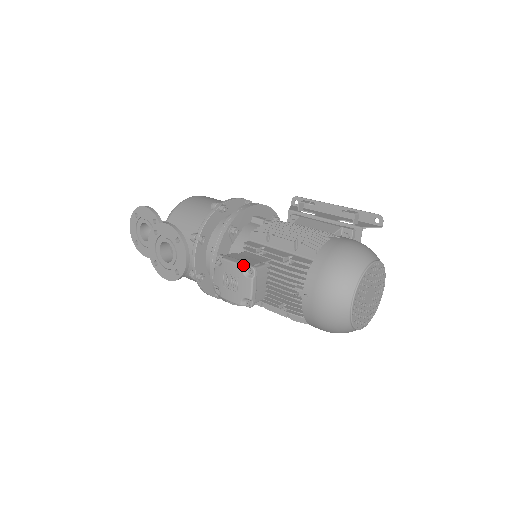
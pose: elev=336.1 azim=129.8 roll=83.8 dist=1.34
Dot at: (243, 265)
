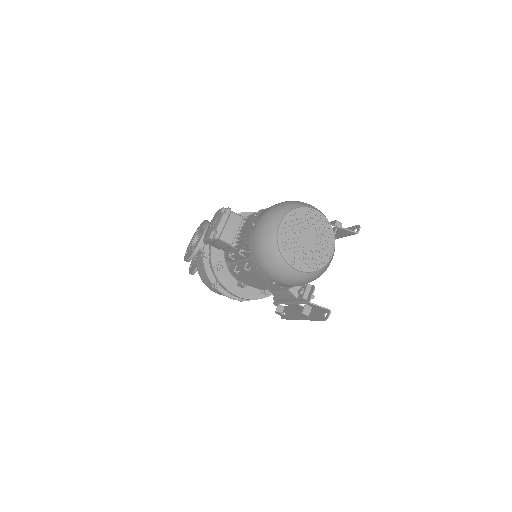
Dot at: (223, 207)
